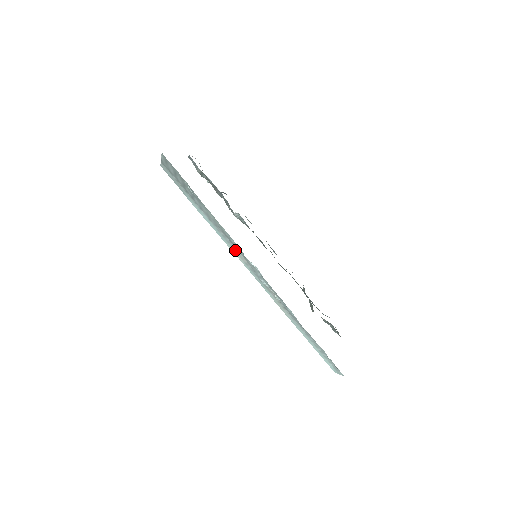
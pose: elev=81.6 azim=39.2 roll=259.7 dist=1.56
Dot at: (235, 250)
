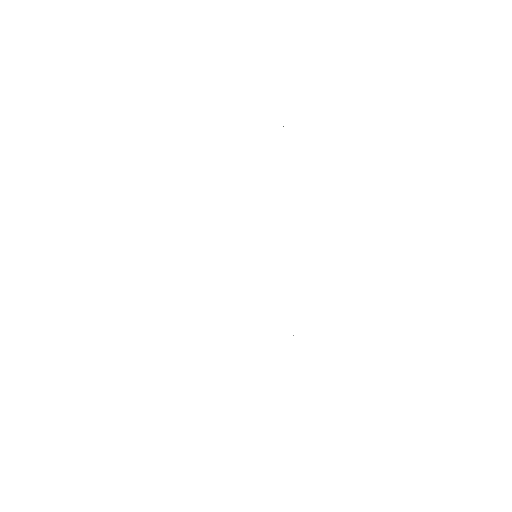
Dot at: occluded
